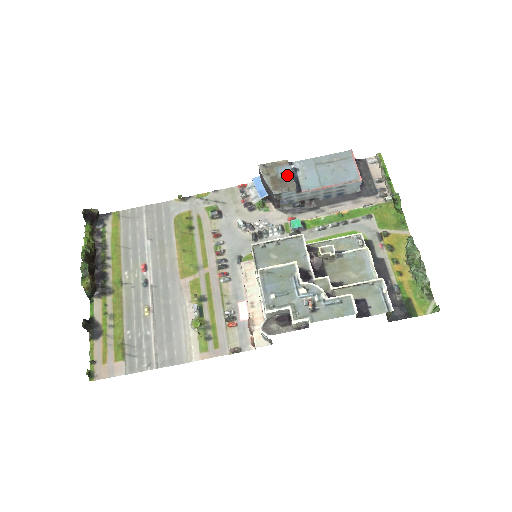
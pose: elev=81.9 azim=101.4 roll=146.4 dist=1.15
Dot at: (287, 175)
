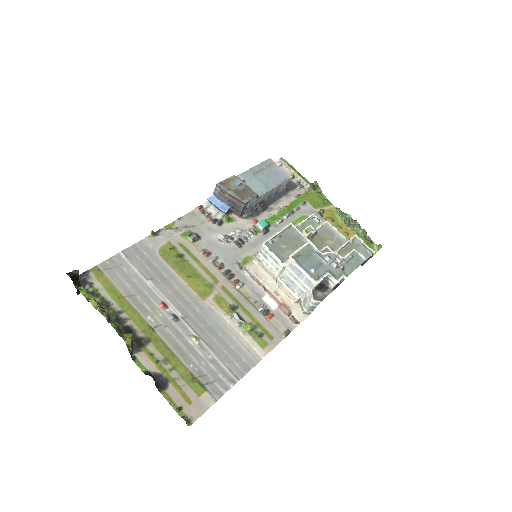
Dot at: (243, 186)
